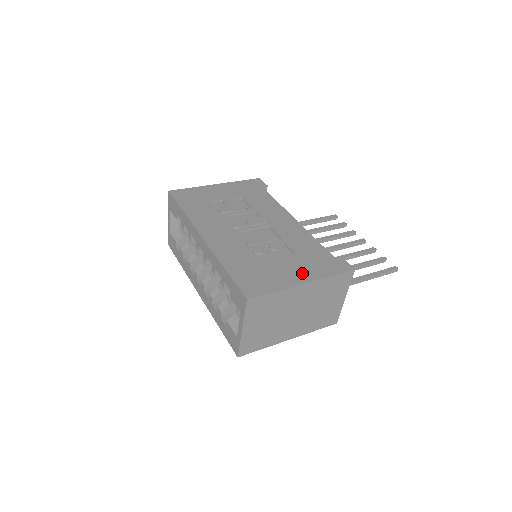
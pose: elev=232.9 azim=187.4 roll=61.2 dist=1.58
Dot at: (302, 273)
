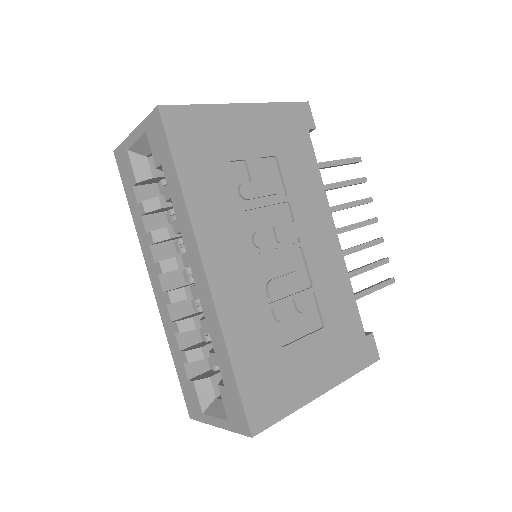
Dot at: (325, 370)
